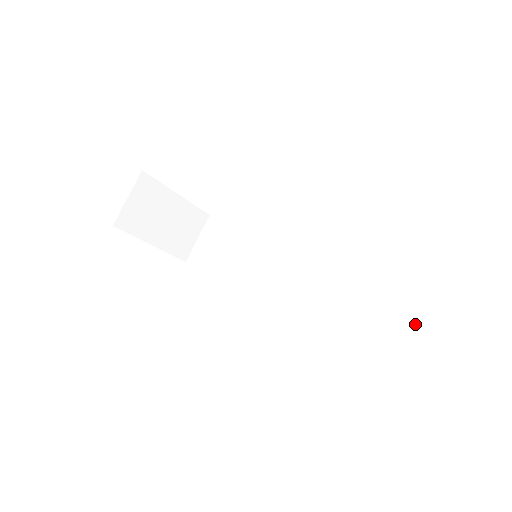
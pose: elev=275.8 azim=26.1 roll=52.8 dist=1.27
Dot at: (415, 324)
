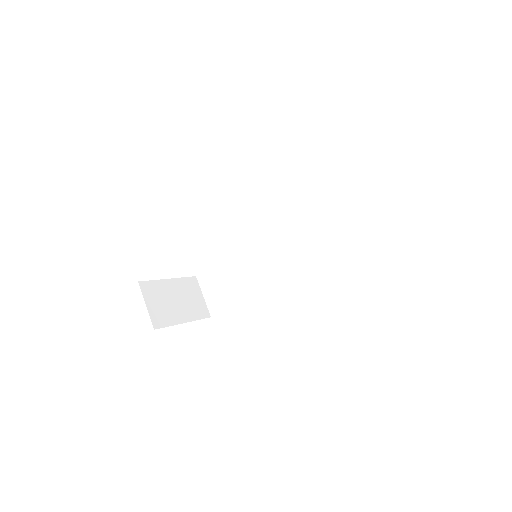
Dot at: (371, 202)
